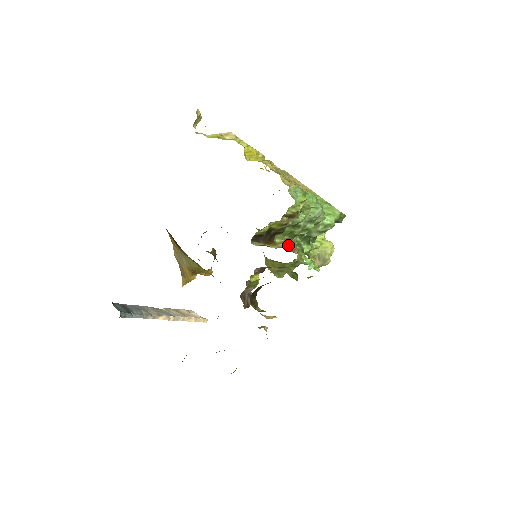
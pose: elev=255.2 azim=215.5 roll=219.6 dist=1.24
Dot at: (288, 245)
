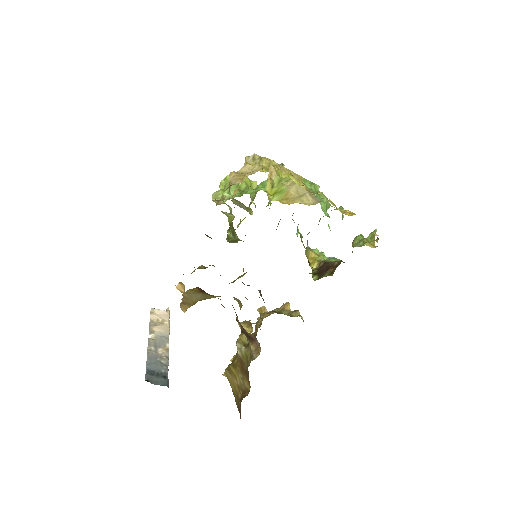
Dot at: (308, 249)
